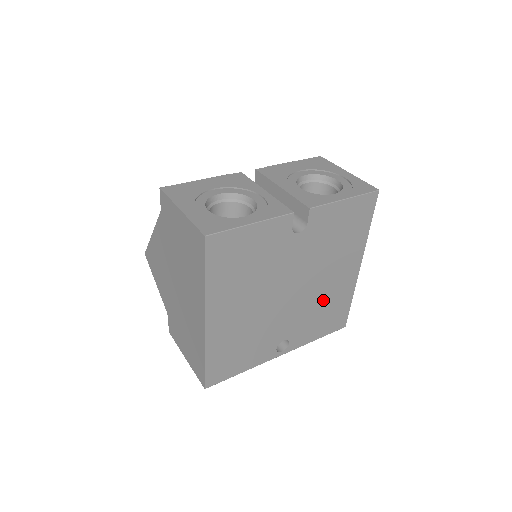
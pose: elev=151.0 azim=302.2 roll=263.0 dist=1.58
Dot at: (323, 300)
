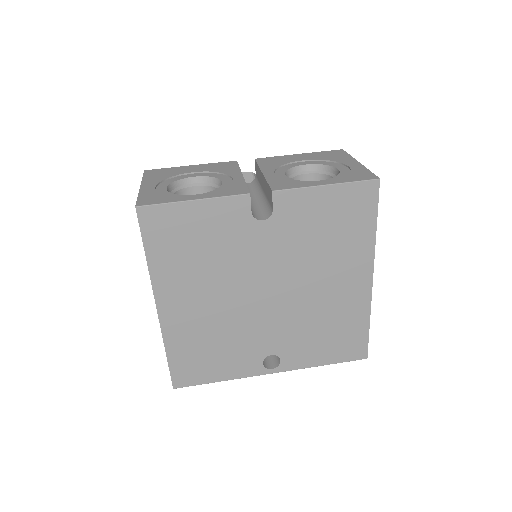
Dot at: (321, 314)
